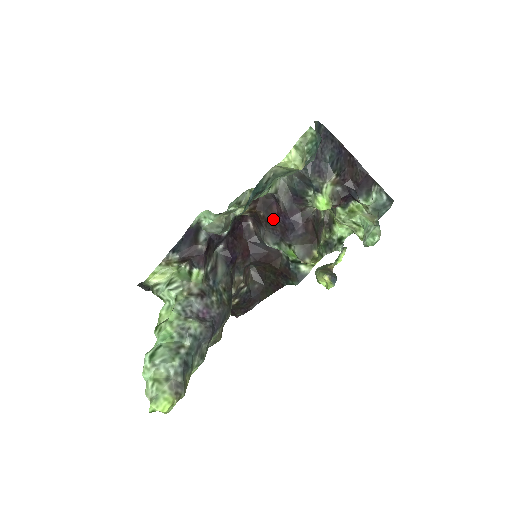
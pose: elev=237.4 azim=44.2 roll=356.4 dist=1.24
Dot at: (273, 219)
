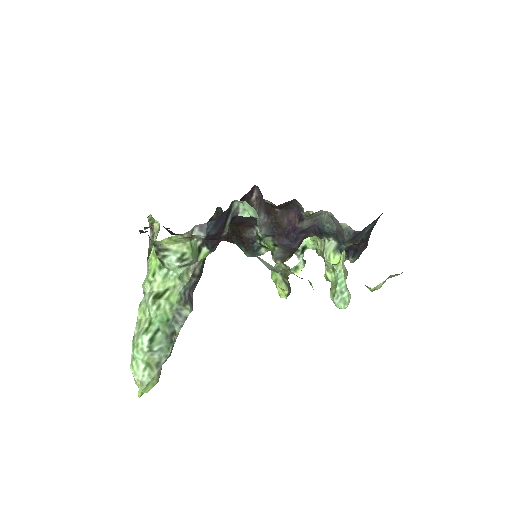
Dot at: (283, 222)
